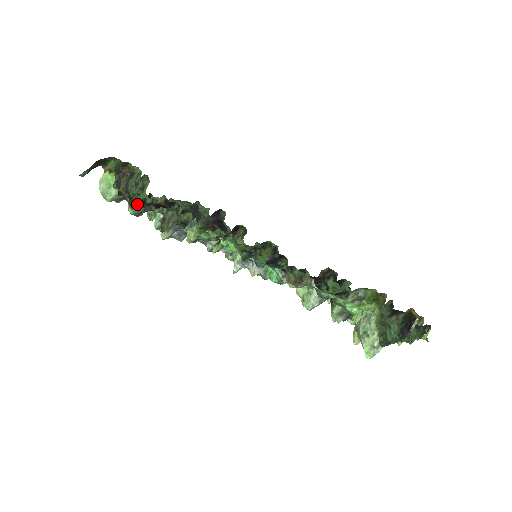
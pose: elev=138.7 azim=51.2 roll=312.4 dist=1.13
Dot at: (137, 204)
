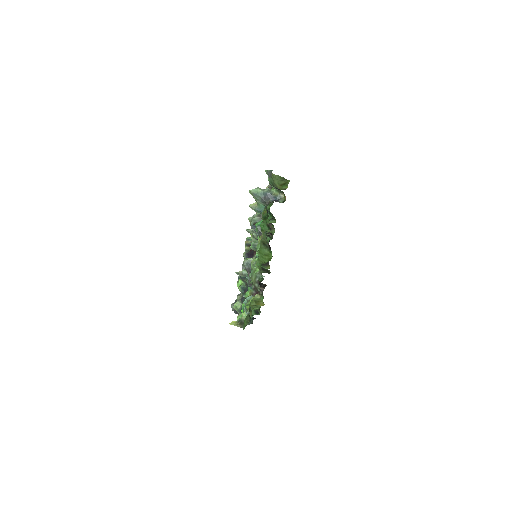
Dot at: occluded
